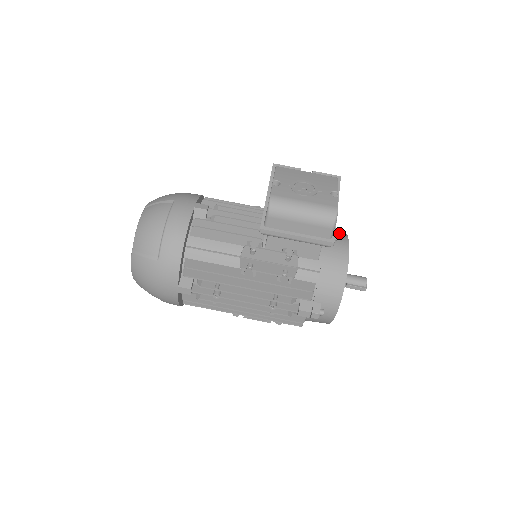
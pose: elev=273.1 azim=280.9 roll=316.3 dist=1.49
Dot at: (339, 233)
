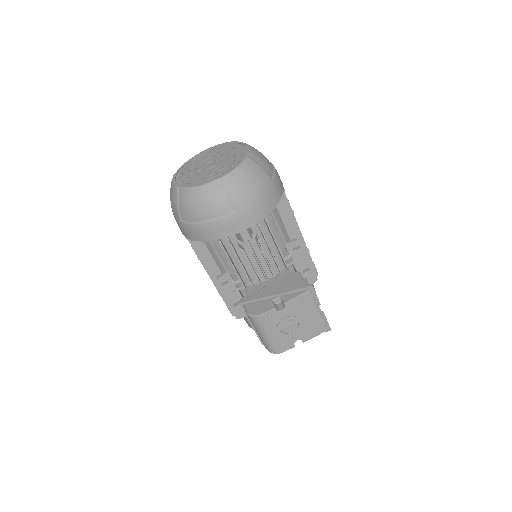
Dot at: occluded
